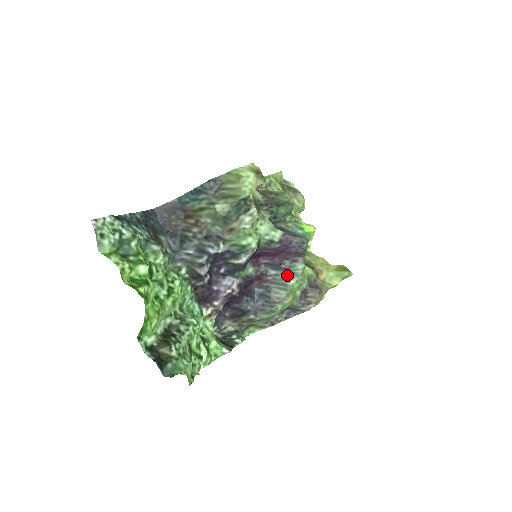
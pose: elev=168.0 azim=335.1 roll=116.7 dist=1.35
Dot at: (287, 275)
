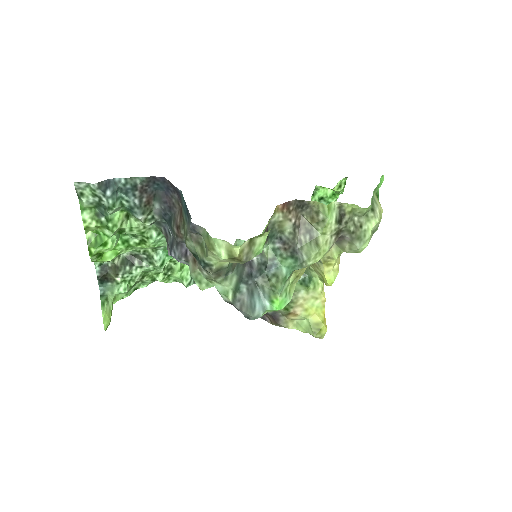
Dot at: occluded
